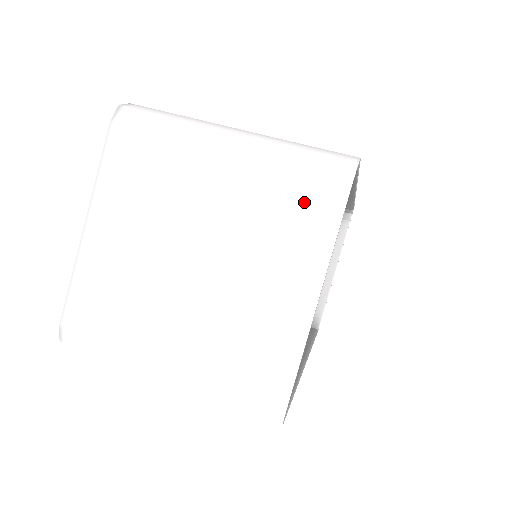
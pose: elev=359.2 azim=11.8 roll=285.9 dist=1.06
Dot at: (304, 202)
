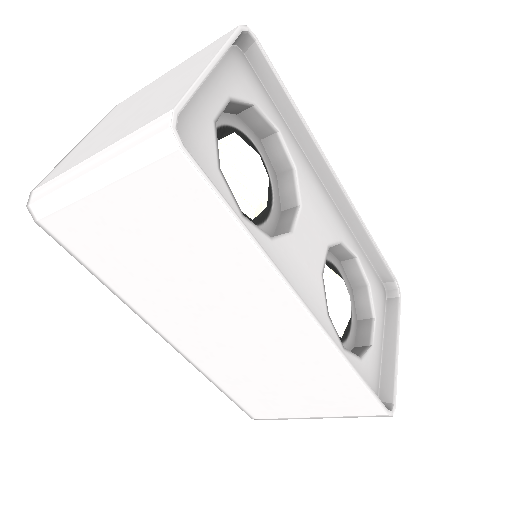
Dot at: (209, 49)
